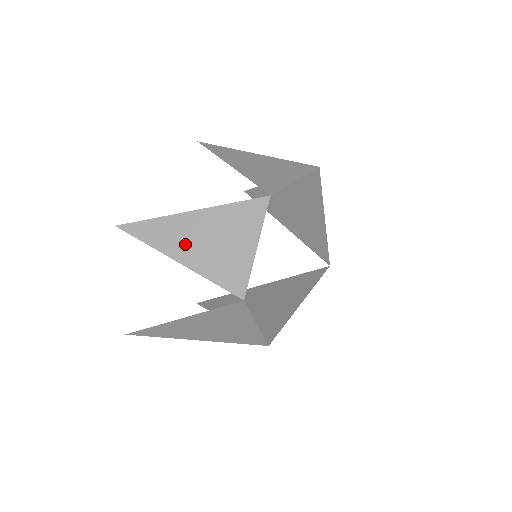
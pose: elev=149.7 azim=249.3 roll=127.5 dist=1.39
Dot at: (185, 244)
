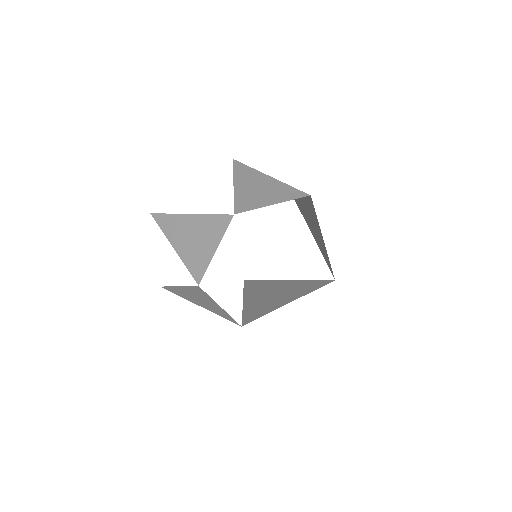
Dot at: (180, 236)
